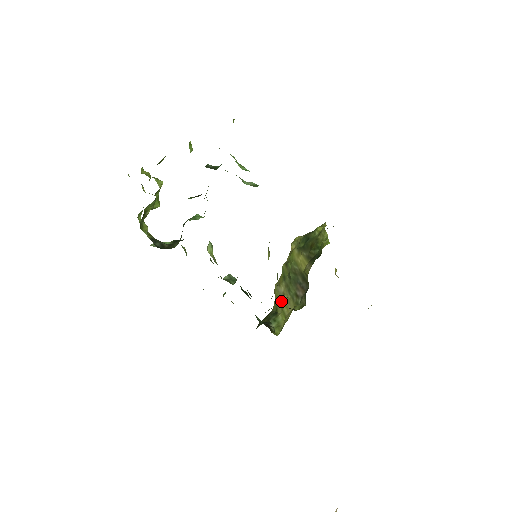
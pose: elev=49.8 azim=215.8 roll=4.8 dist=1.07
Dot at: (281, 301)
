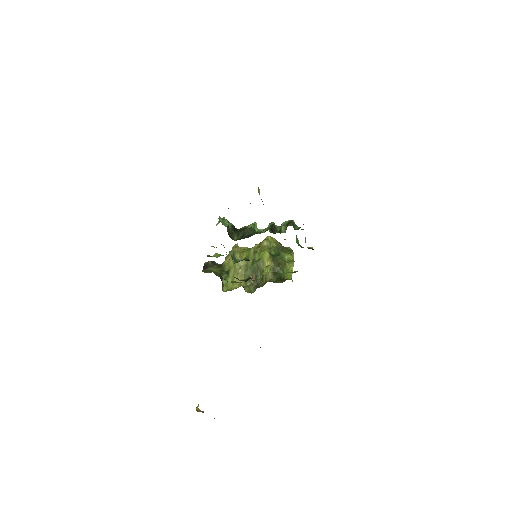
Dot at: (236, 269)
